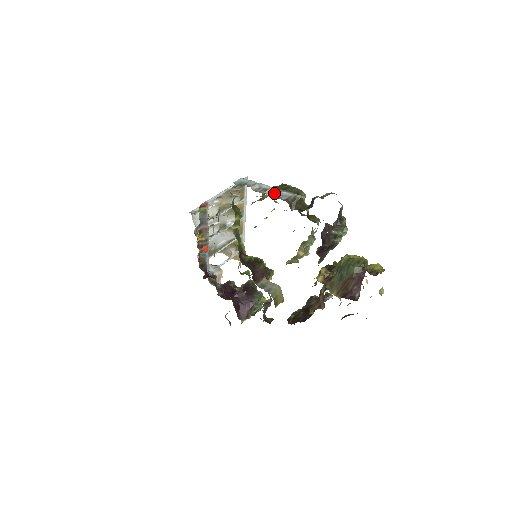
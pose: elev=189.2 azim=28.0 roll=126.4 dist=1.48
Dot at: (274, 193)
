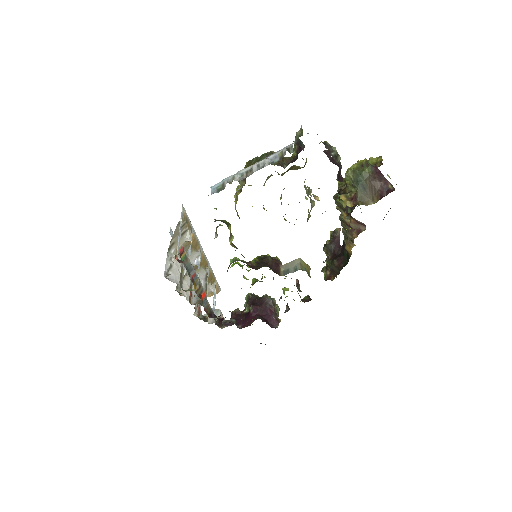
Dot at: (262, 165)
